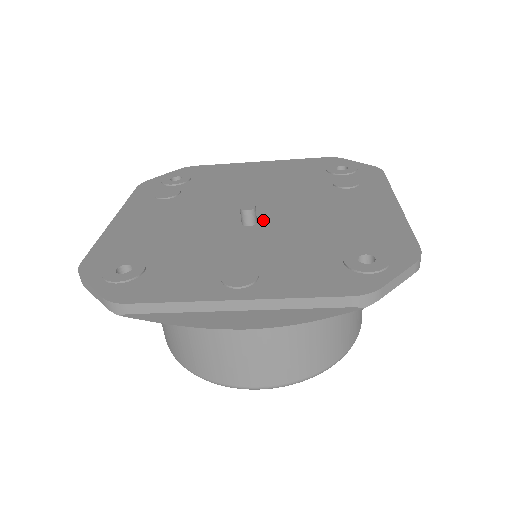
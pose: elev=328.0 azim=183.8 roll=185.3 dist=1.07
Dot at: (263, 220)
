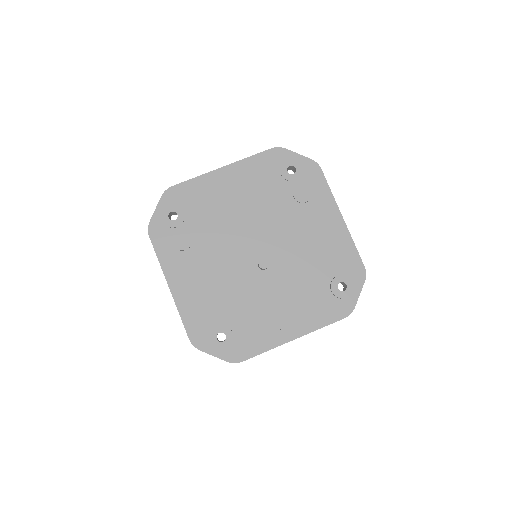
Dot at: (270, 260)
